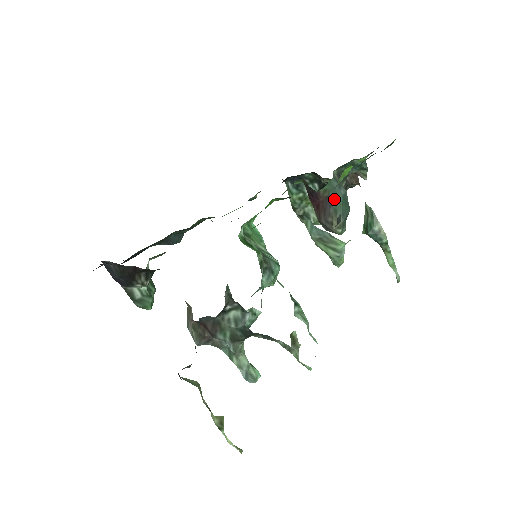
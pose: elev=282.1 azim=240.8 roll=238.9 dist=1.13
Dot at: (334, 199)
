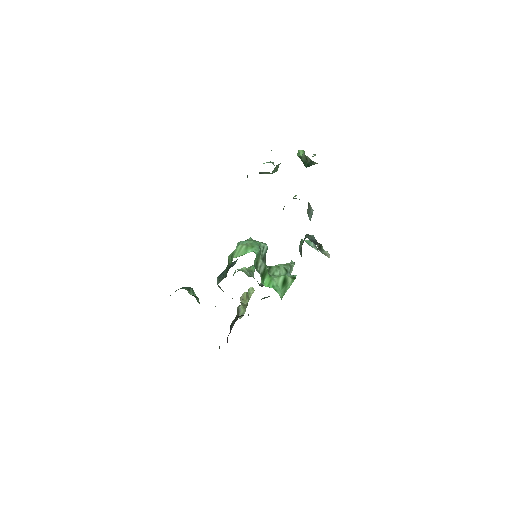
Dot at: occluded
